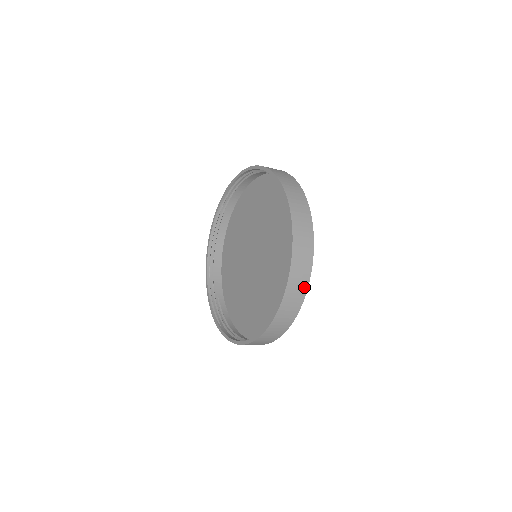
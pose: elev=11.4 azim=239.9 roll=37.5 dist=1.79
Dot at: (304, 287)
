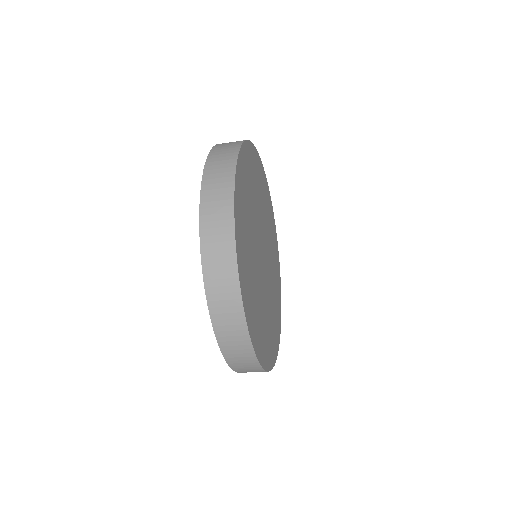
Dot at: (233, 155)
